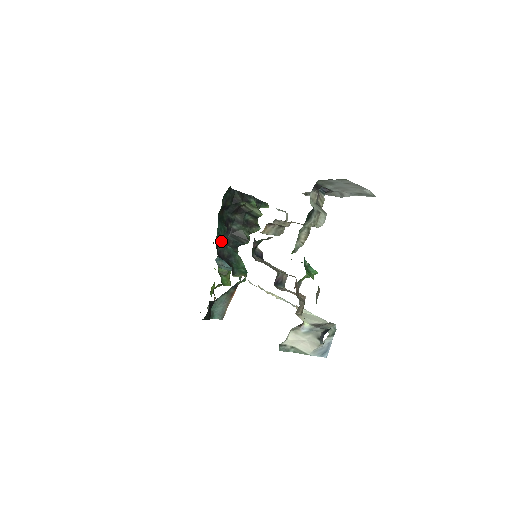
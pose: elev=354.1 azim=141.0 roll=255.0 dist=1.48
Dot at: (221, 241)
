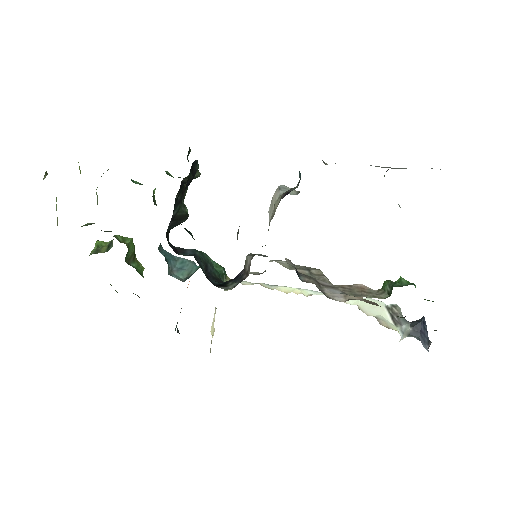
Dot at: (194, 257)
